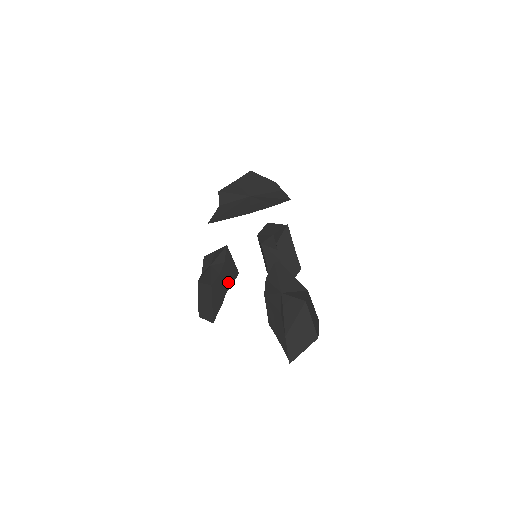
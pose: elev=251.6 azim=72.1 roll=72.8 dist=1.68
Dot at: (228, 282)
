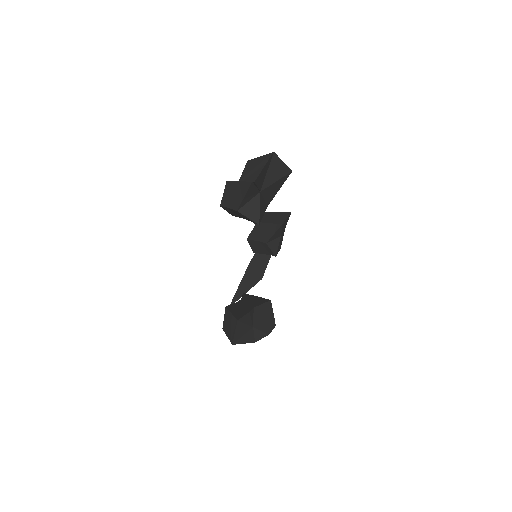
Dot at: (254, 304)
